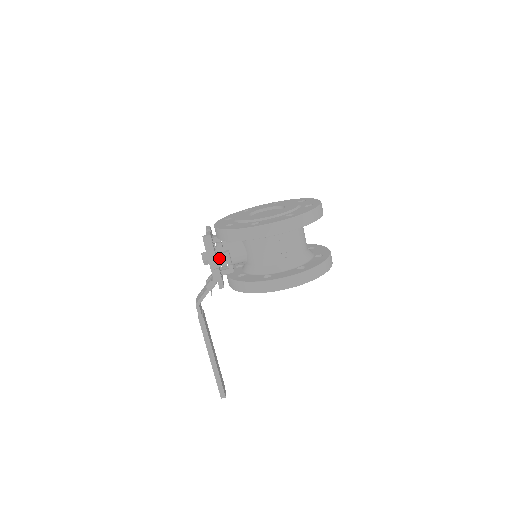
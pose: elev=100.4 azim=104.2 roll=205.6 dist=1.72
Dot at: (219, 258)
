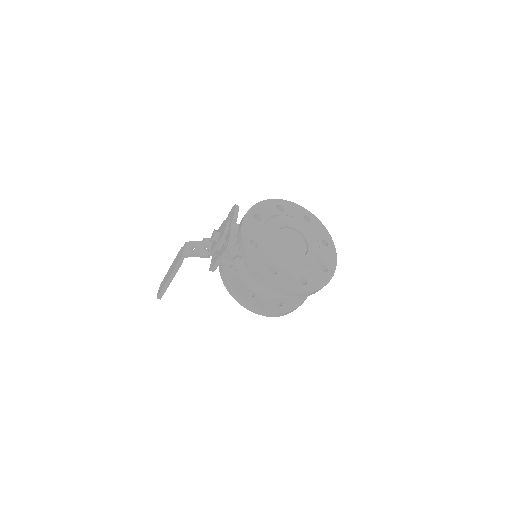
Dot at: (226, 255)
